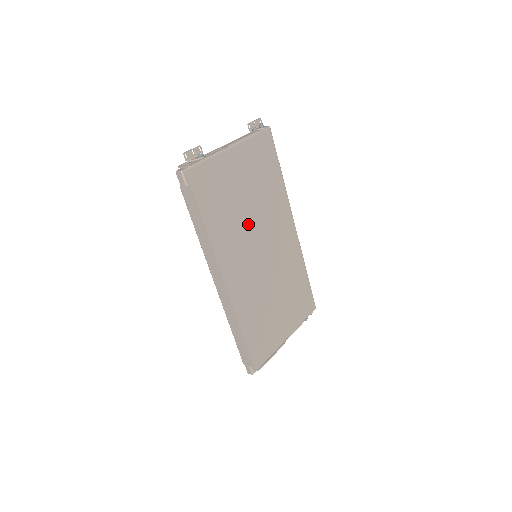
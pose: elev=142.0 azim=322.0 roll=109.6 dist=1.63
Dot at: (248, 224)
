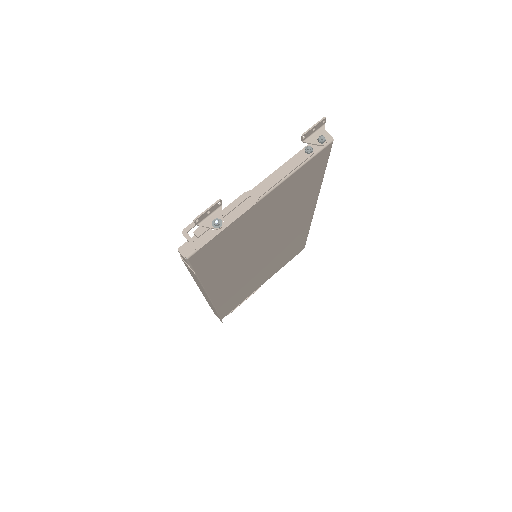
Dot at: (257, 243)
